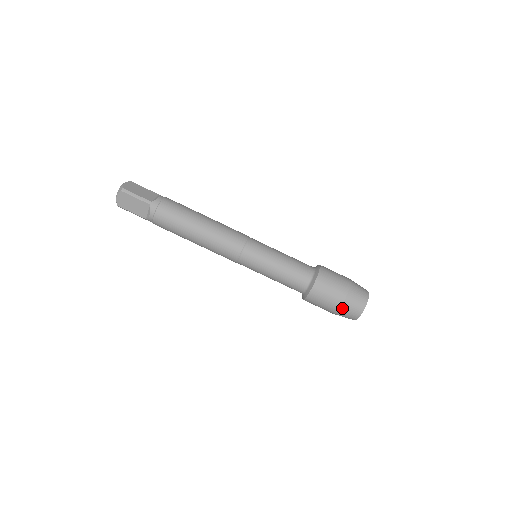
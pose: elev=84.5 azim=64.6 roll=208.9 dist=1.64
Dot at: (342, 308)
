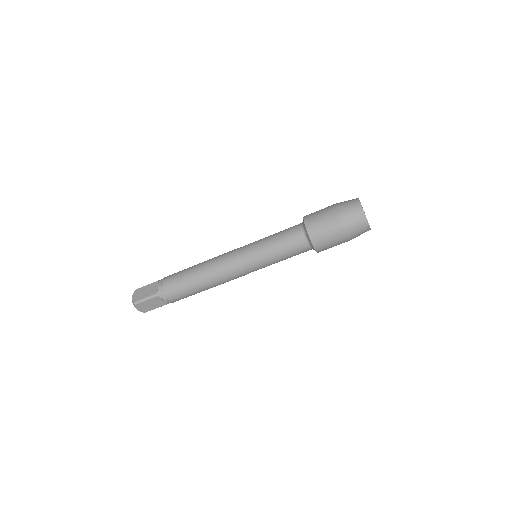
Dot at: (349, 234)
